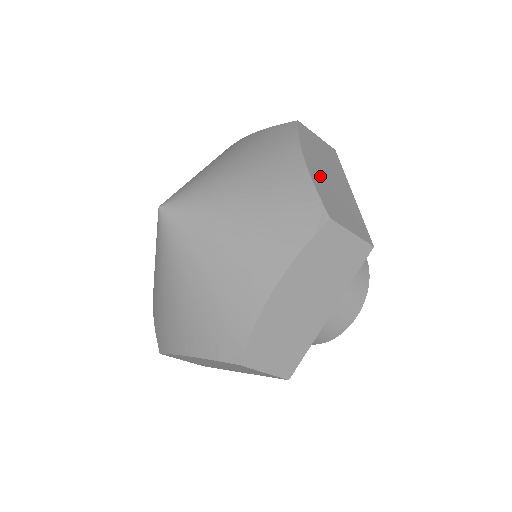
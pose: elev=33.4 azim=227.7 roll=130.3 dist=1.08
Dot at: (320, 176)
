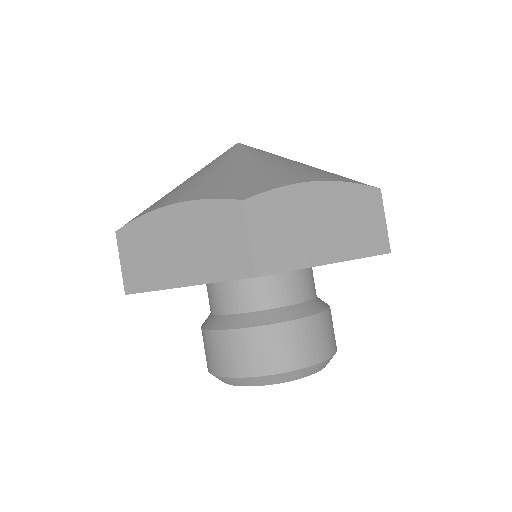
Dot at: occluded
